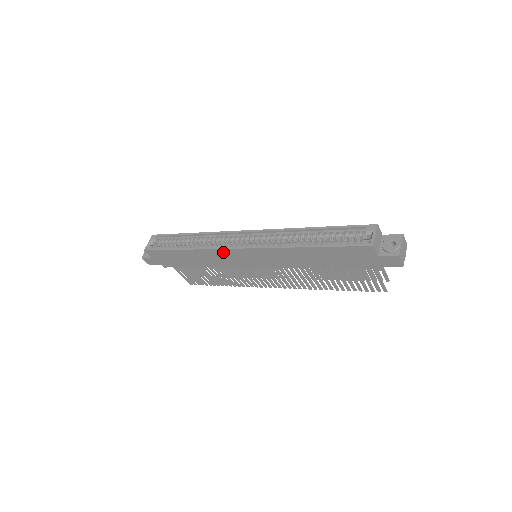
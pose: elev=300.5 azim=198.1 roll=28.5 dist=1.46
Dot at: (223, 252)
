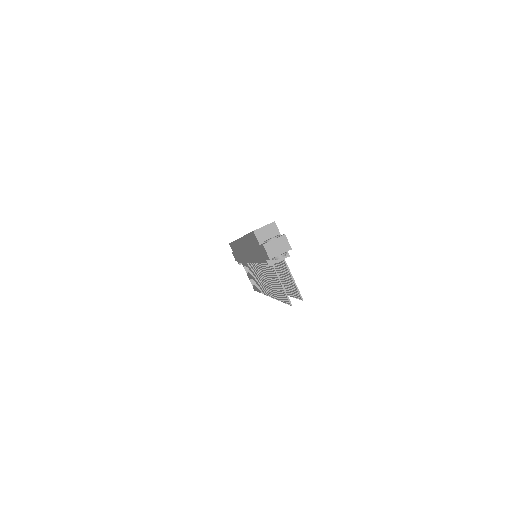
Dot at: (238, 244)
